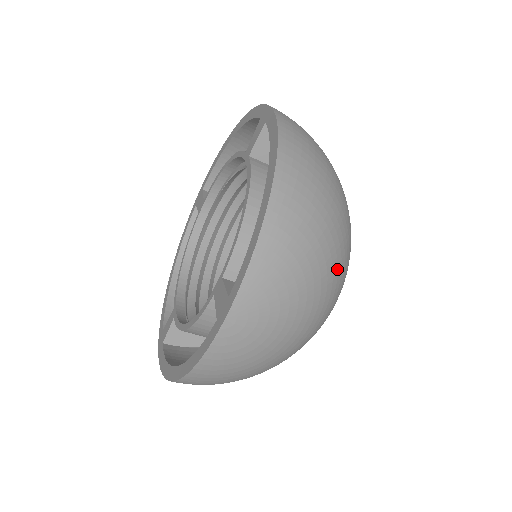
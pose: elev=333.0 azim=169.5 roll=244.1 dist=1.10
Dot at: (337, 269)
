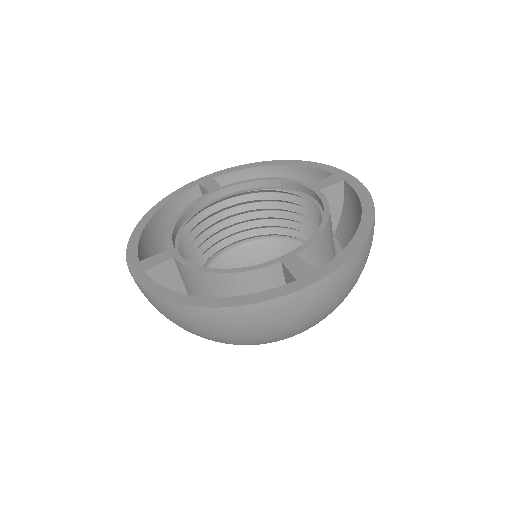
Dot at: occluded
